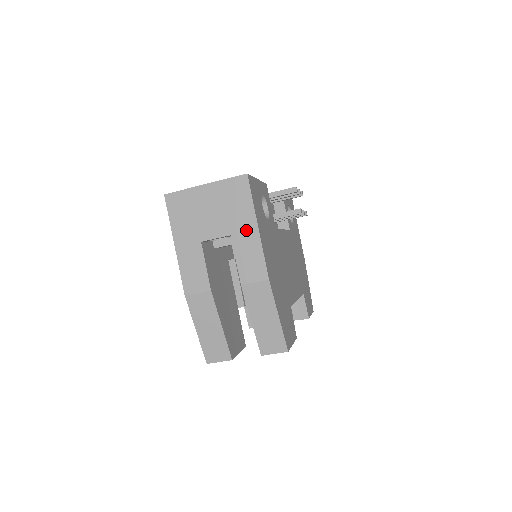
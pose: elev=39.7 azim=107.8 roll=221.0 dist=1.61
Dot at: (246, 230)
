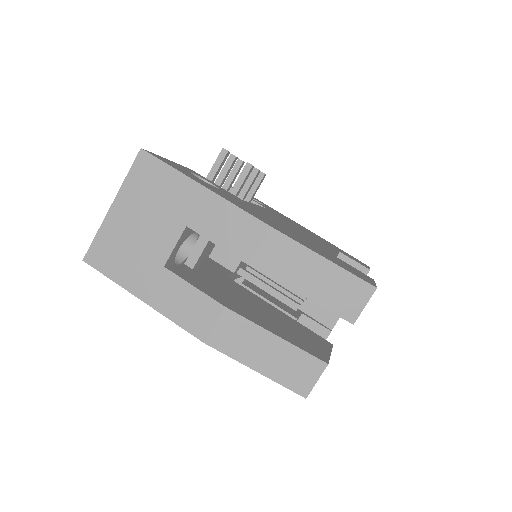
Dot at: (196, 203)
